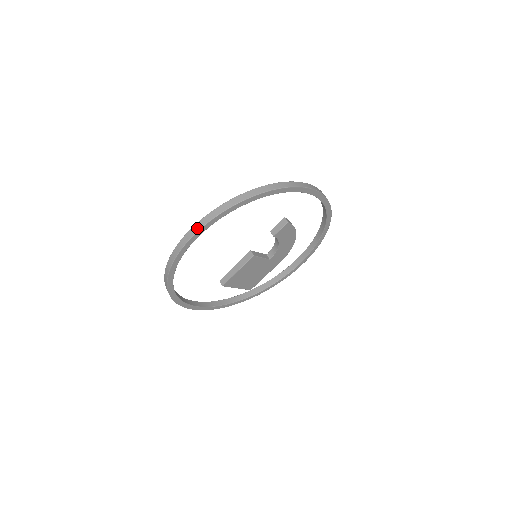
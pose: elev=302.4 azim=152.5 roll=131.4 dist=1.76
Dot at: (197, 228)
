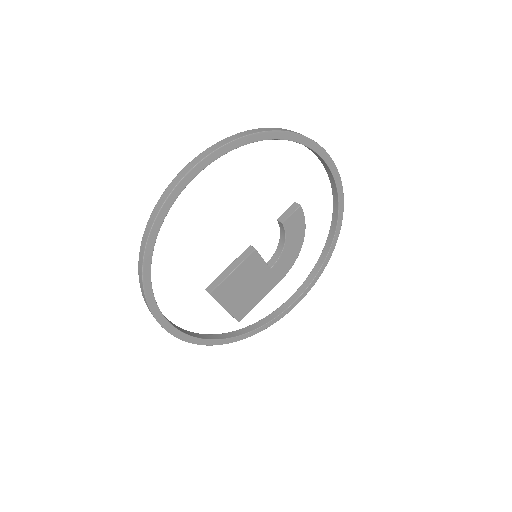
Dot at: (205, 154)
